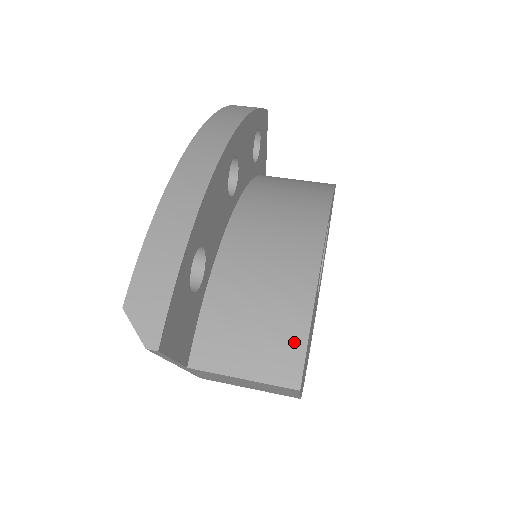
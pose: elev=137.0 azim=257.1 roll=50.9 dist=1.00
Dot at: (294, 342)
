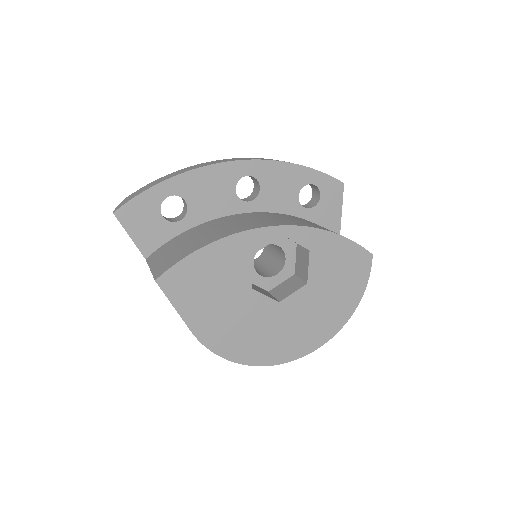
Dot at: (177, 259)
